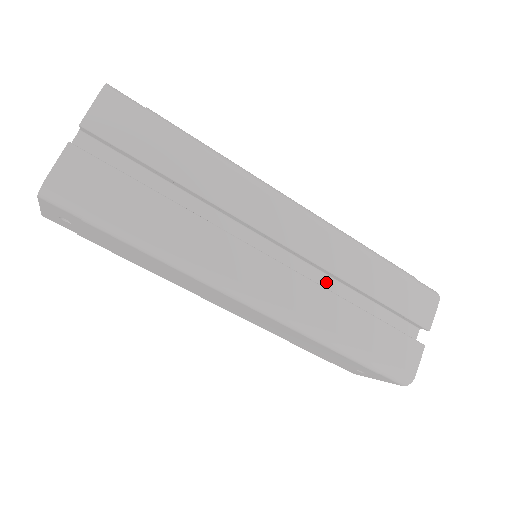
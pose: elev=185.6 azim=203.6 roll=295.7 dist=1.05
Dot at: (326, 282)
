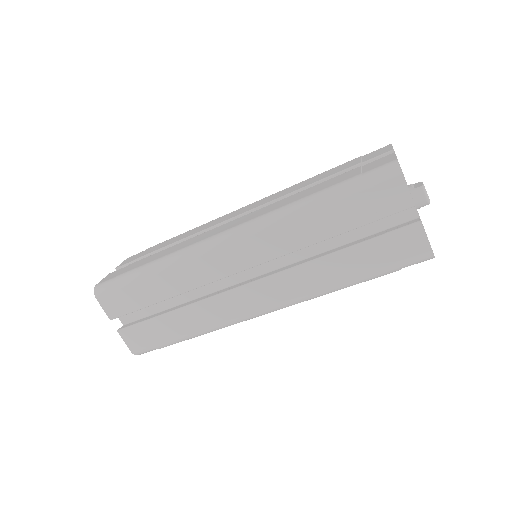
Dot at: (299, 251)
